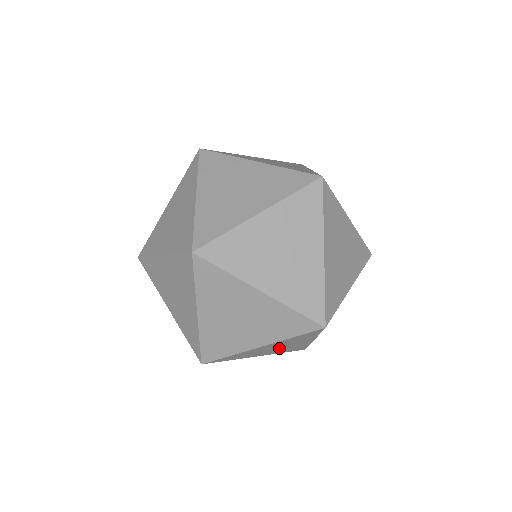
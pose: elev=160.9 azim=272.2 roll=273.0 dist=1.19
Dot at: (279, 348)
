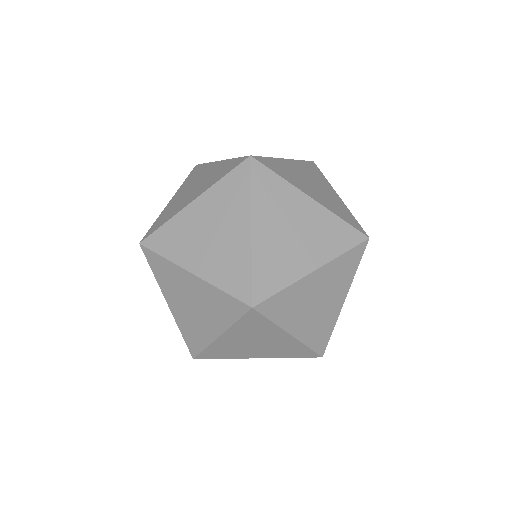
Dot at: (317, 308)
